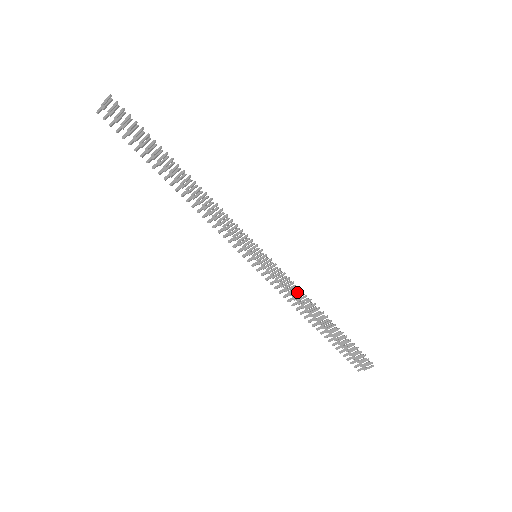
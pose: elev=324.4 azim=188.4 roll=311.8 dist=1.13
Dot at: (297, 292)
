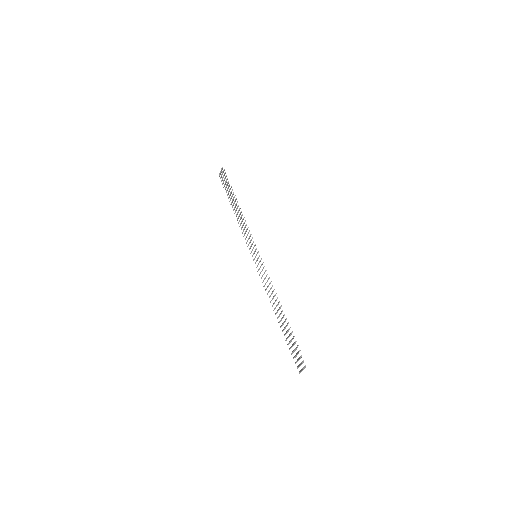
Dot at: occluded
